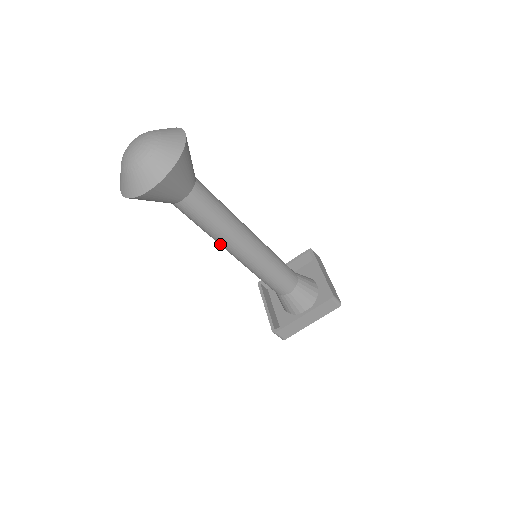
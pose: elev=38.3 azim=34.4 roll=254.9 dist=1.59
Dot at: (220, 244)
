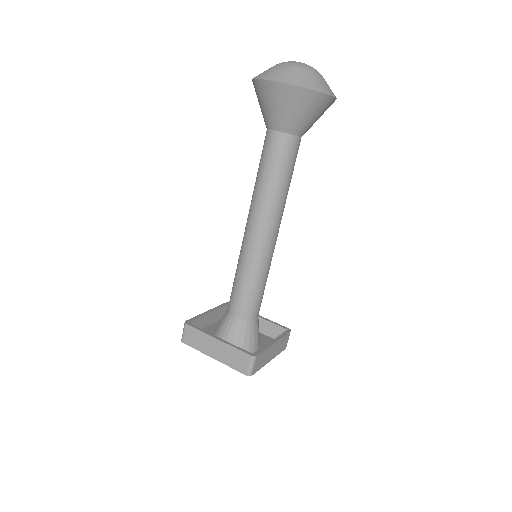
Dot at: (251, 204)
